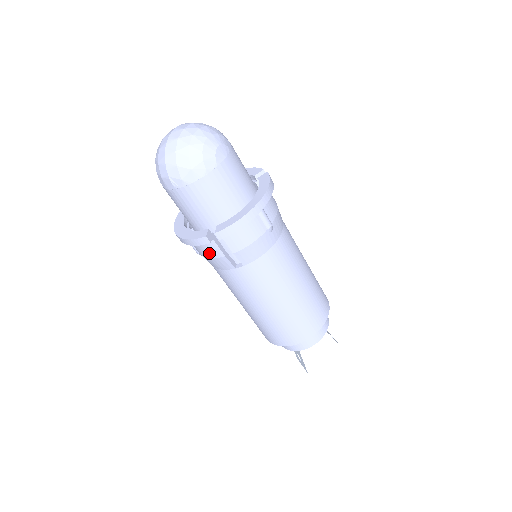
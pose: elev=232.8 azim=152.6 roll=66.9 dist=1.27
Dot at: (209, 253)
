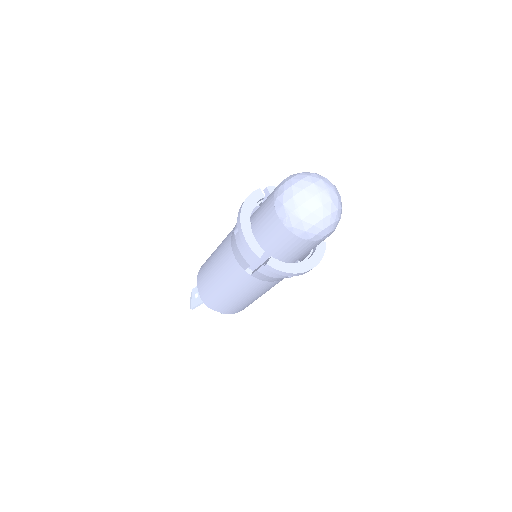
Dot at: (244, 253)
